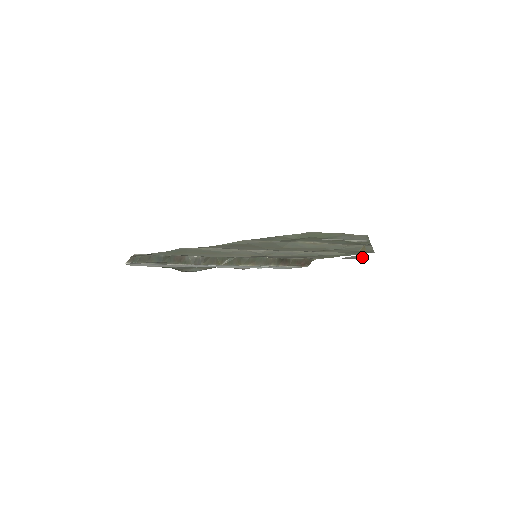
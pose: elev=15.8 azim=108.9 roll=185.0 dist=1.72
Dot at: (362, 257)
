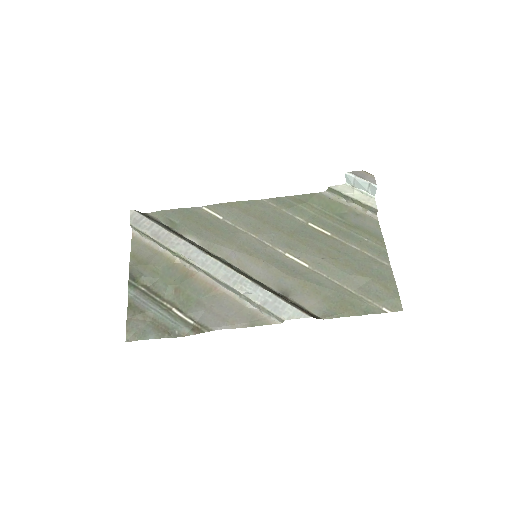
Dot at: (370, 176)
